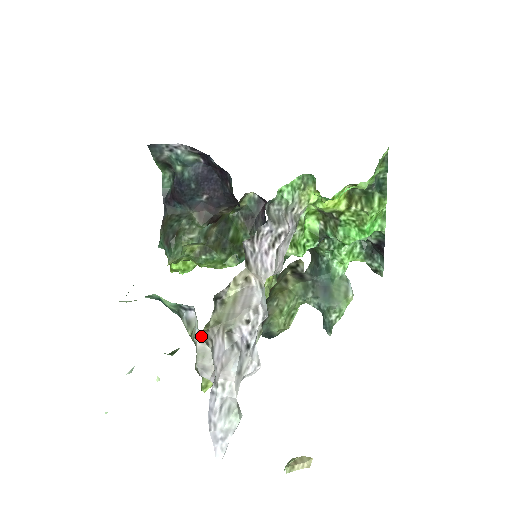
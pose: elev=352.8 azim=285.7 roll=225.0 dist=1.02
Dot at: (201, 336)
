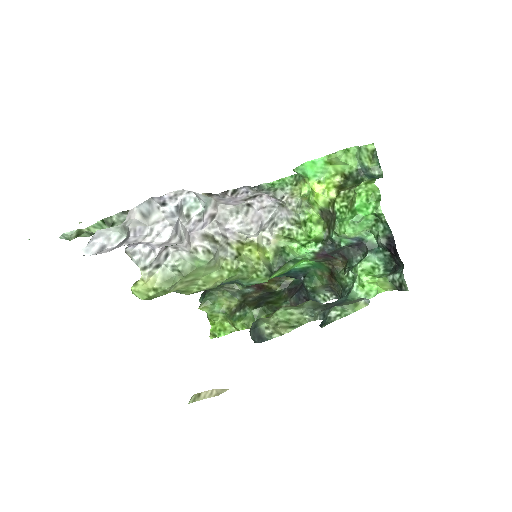
Dot at: occluded
